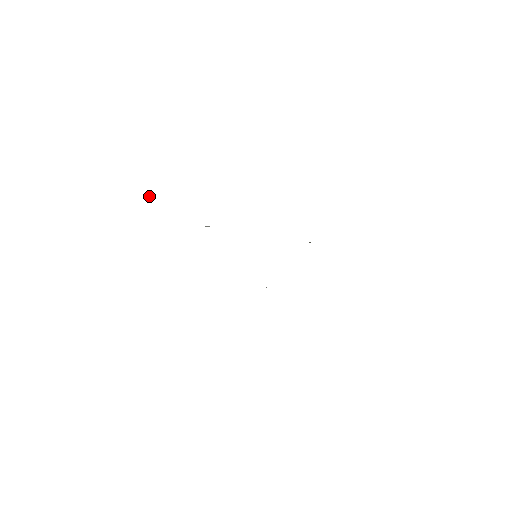
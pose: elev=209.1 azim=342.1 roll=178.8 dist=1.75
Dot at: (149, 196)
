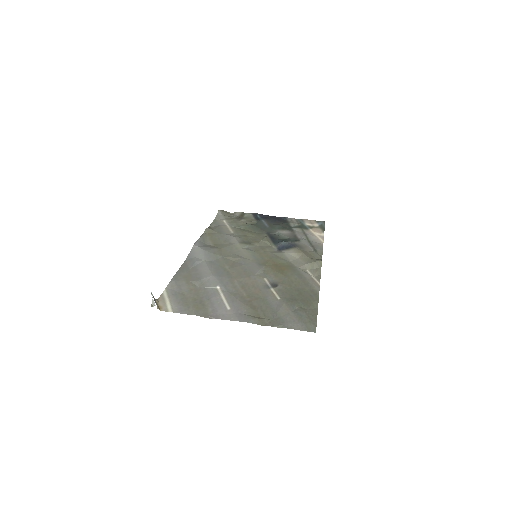
Dot at: occluded
